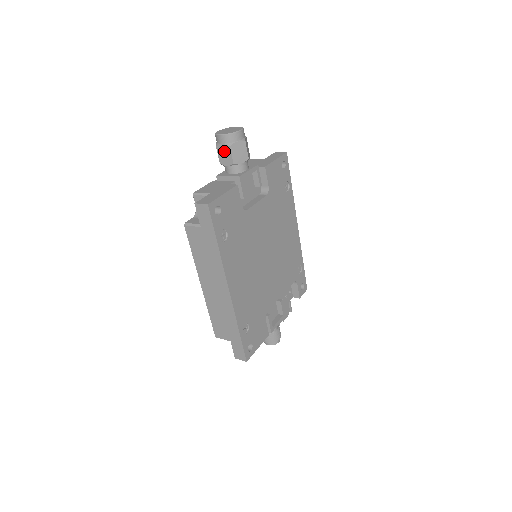
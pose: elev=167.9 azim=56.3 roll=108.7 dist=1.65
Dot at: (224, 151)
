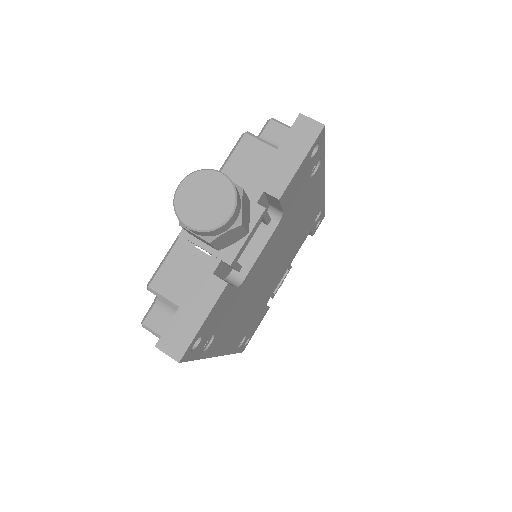
Dot at: (197, 237)
